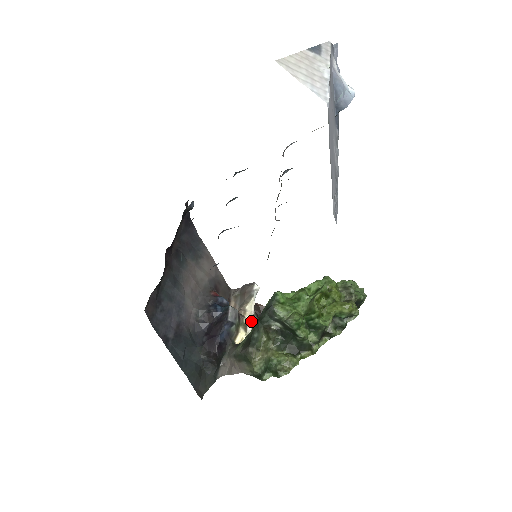
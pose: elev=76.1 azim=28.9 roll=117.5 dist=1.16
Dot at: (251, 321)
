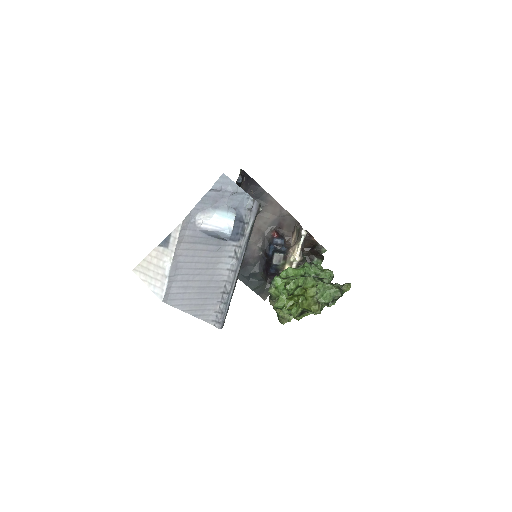
Dot at: (295, 260)
